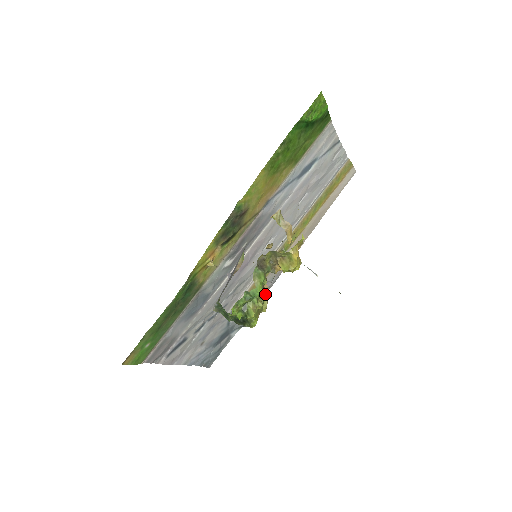
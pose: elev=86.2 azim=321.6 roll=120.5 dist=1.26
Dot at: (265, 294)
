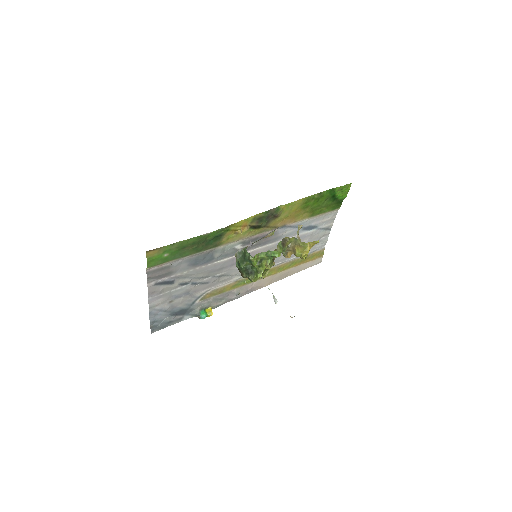
Dot at: occluded
